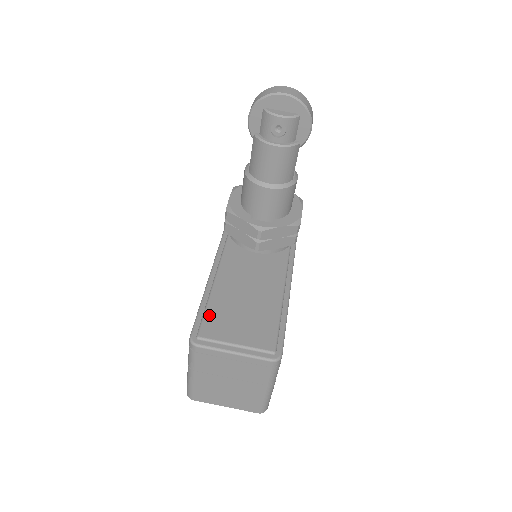
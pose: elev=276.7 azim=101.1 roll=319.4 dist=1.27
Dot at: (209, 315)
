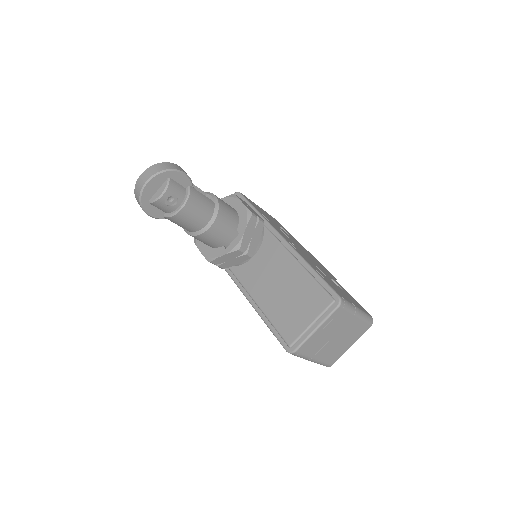
Dot at: (279, 327)
